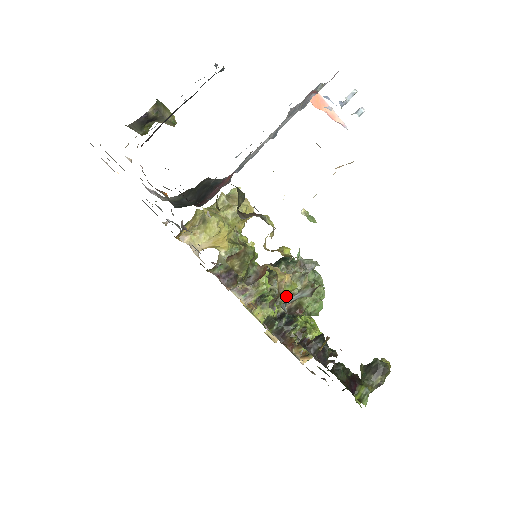
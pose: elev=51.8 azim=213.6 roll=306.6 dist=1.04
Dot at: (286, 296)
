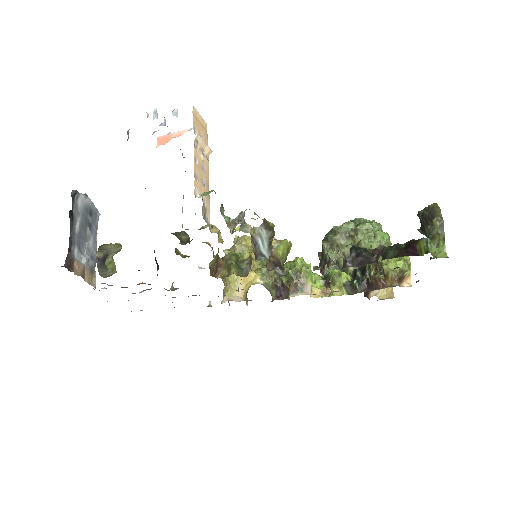
Dot at: occluded
